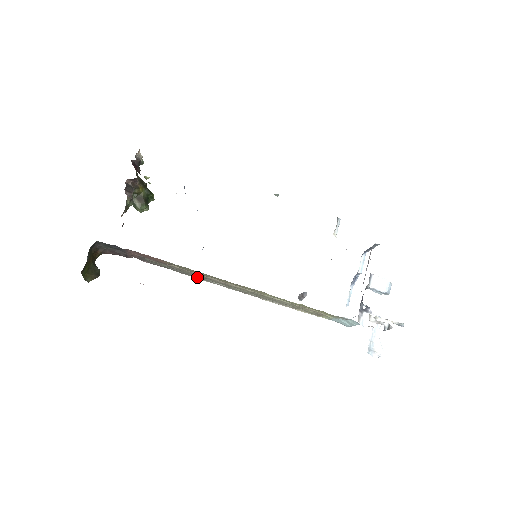
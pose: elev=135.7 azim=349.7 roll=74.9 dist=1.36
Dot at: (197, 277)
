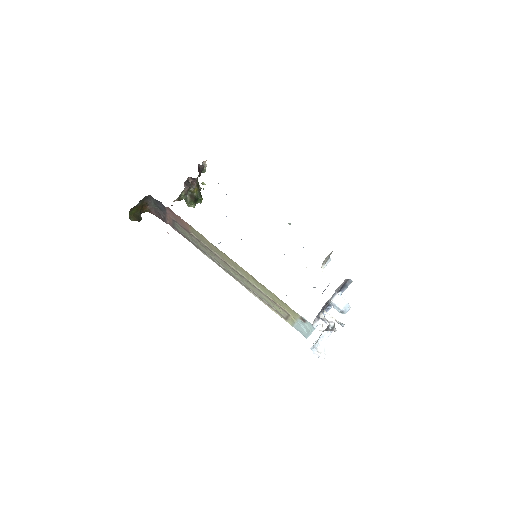
Dot at: (207, 253)
